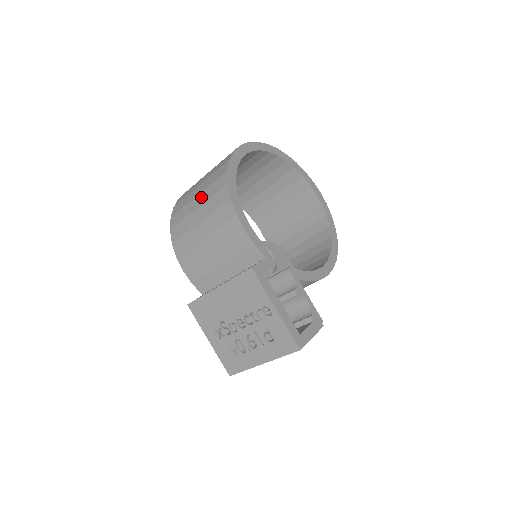
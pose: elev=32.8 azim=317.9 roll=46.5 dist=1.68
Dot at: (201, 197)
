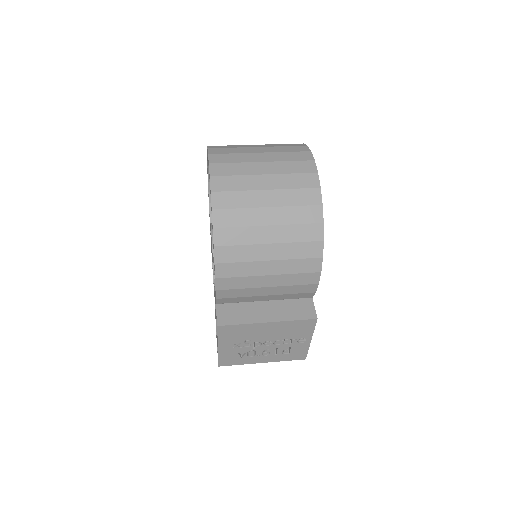
Dot at: (278, 232)
